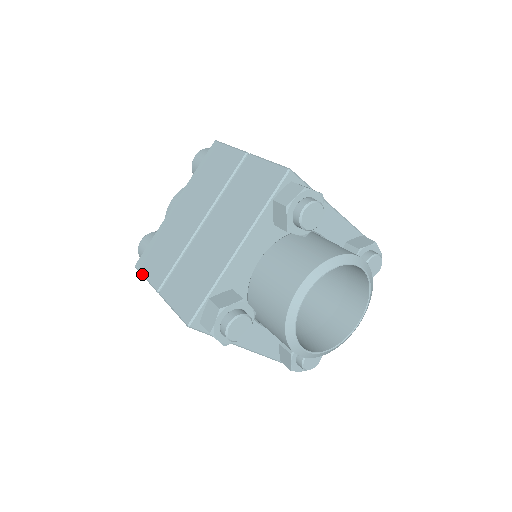
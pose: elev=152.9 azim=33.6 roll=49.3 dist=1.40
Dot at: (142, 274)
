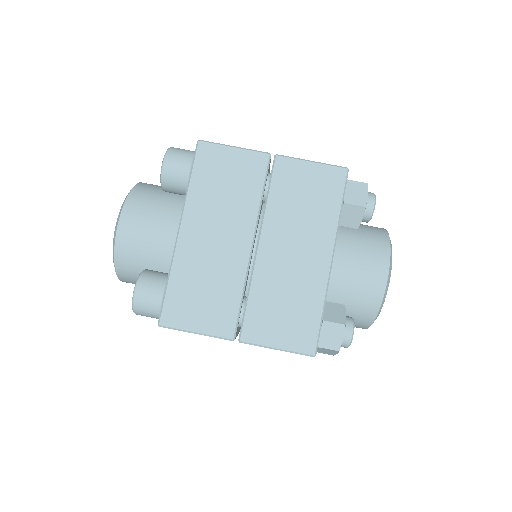
Dot at: (186, 330)
